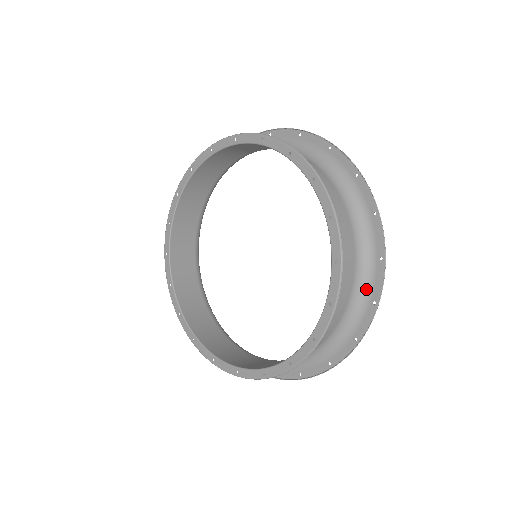
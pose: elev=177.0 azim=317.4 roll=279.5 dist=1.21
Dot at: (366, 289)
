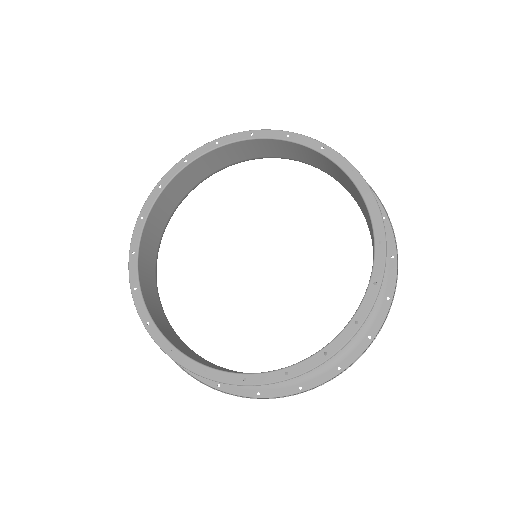
Dot at: (366, 322)
